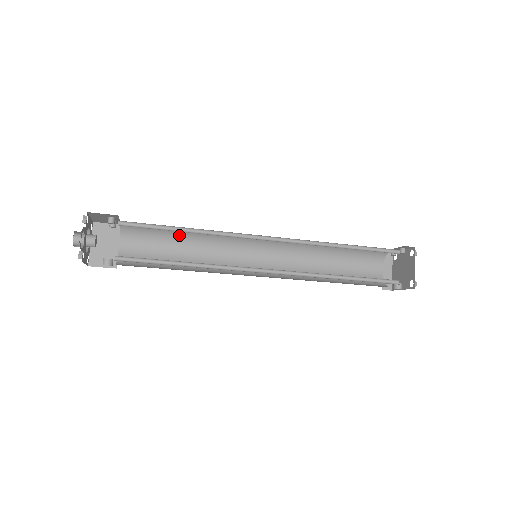
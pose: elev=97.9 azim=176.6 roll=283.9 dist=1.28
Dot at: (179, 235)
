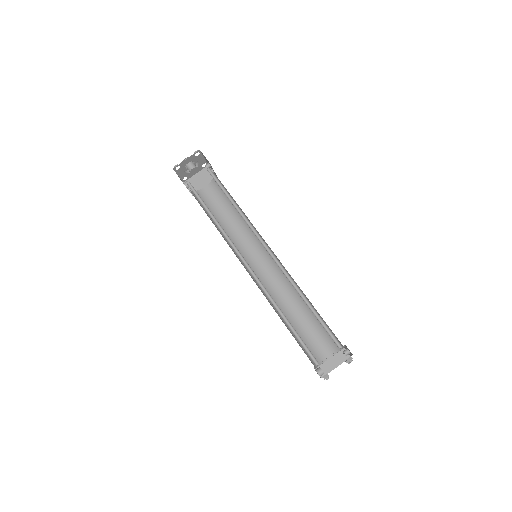
Dot at: occluded
